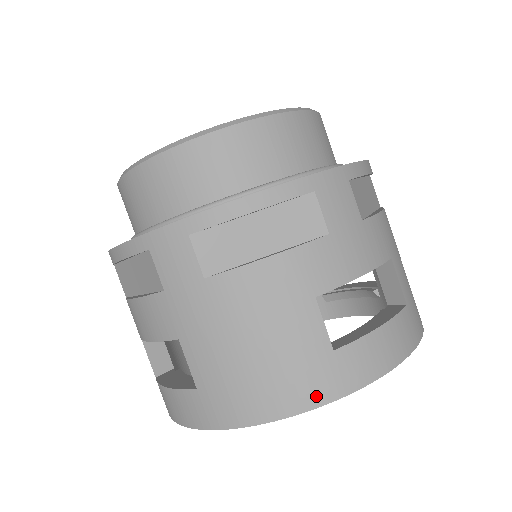
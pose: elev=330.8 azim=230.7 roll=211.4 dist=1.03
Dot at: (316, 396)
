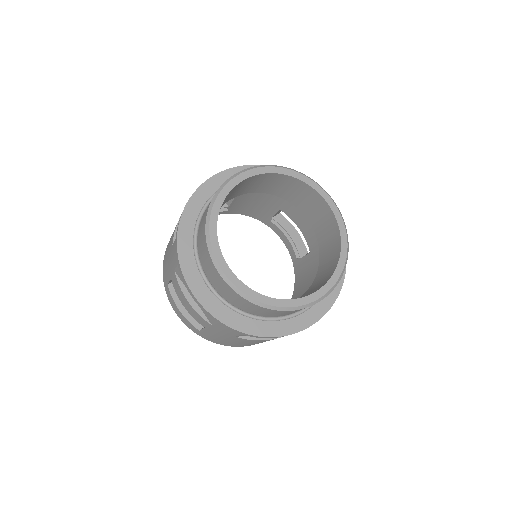
Dot at: occluded
